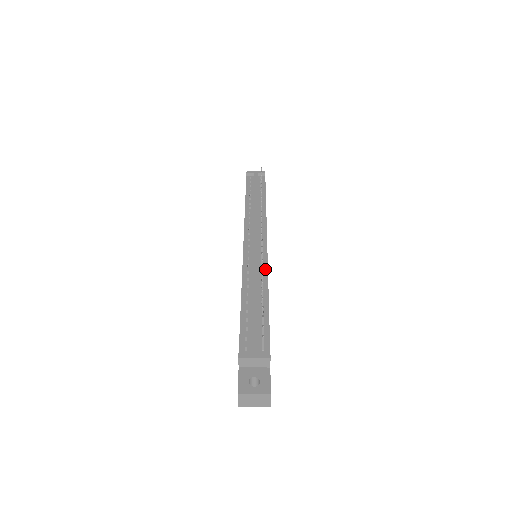
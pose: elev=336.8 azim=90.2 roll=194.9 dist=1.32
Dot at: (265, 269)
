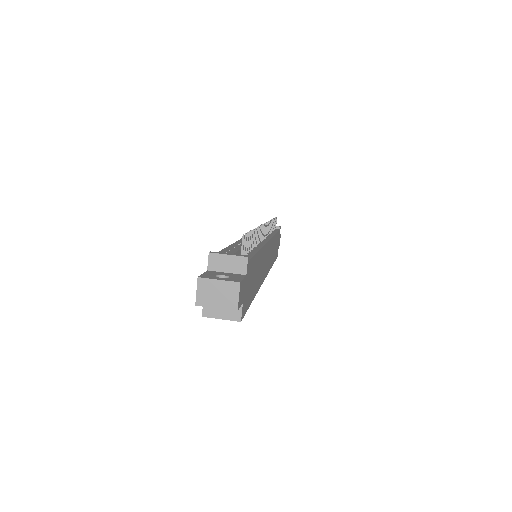
Dot at: (262, 243)
